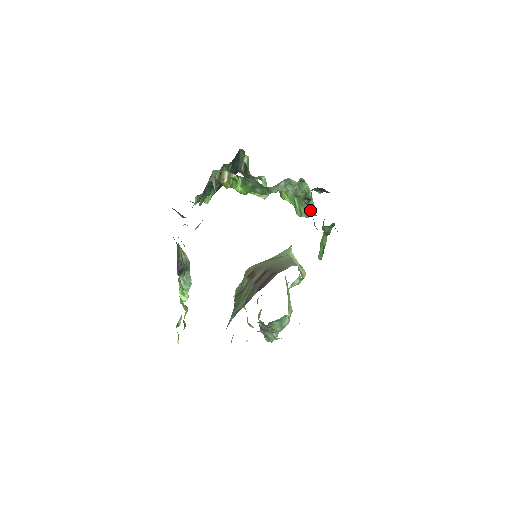
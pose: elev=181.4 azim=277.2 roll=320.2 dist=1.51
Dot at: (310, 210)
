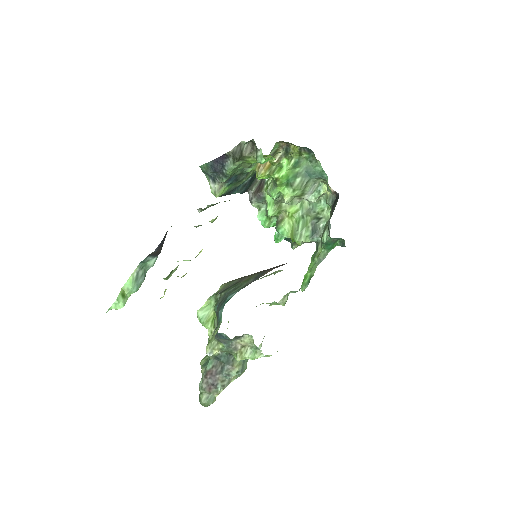
Dot at: (315, 230)
